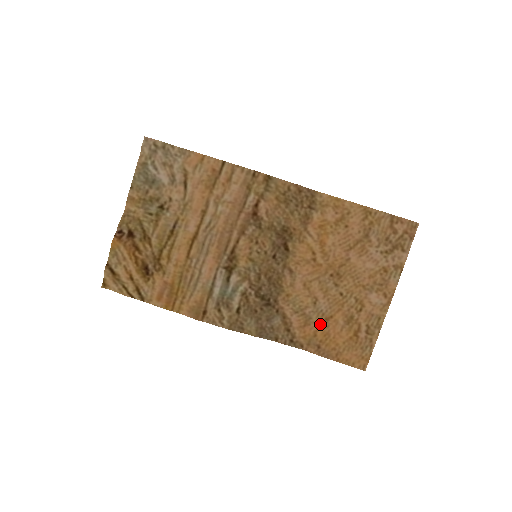
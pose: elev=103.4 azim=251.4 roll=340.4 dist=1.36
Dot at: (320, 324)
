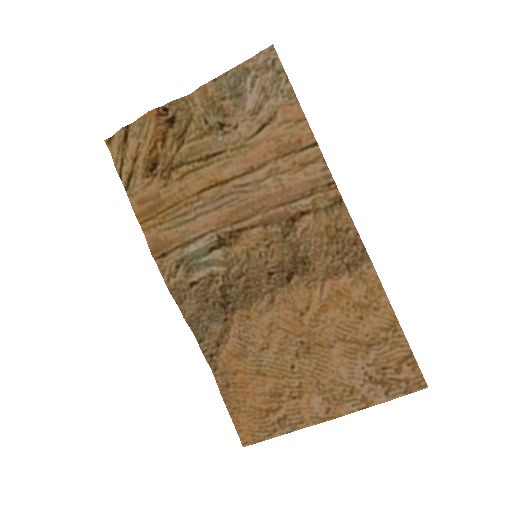
Dot at: (249, 370)
